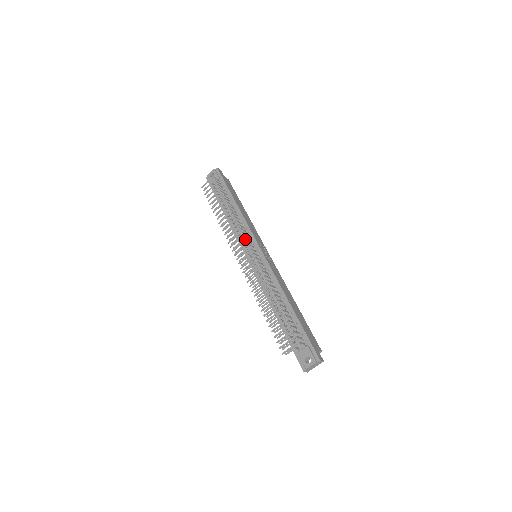
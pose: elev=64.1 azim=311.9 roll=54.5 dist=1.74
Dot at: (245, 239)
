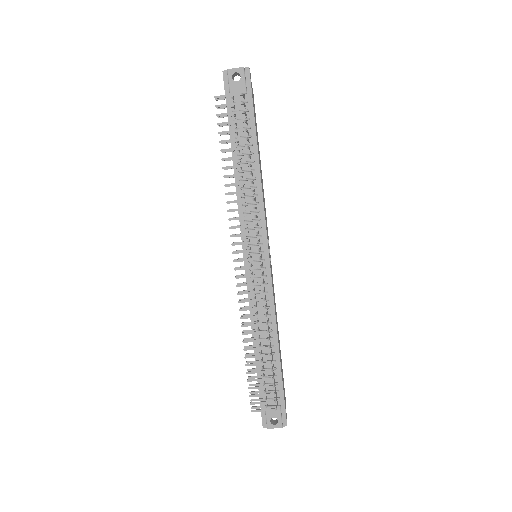
Dot at: (252, 228)
